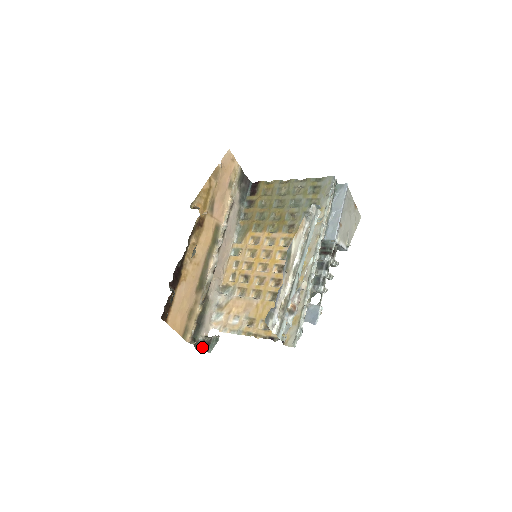
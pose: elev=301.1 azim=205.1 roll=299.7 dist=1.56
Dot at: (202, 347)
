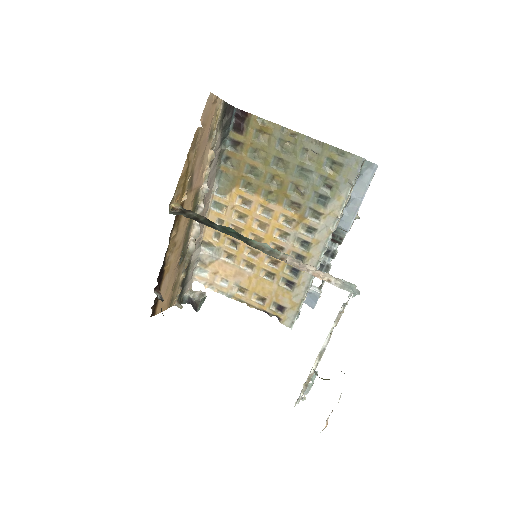
Dot at: (188, 303)
